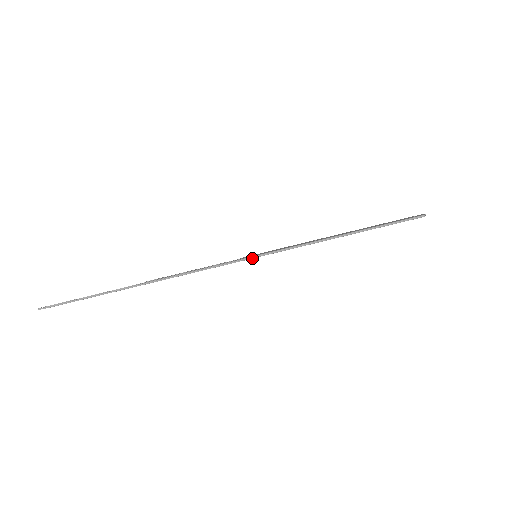
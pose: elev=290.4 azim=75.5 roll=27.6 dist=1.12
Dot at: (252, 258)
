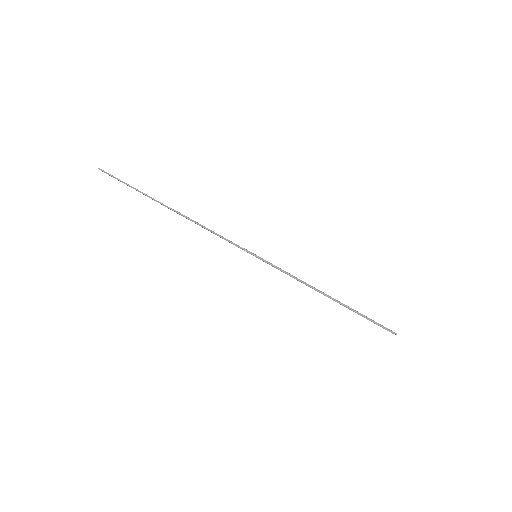
Dot at: (252, 254)
